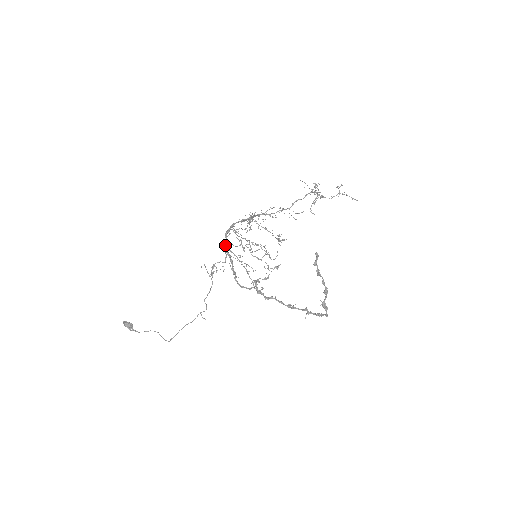
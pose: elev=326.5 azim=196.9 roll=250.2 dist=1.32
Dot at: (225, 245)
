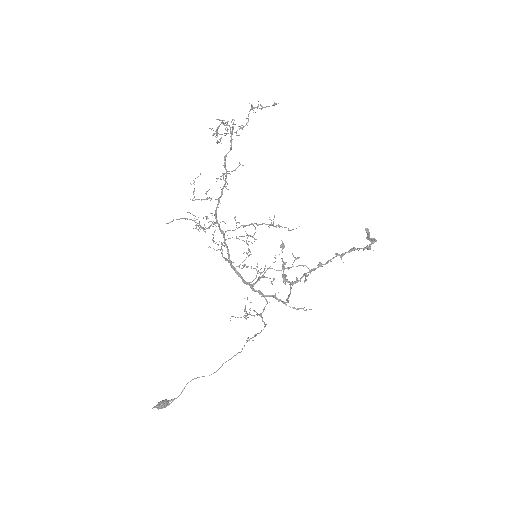
Dot at: occluded
